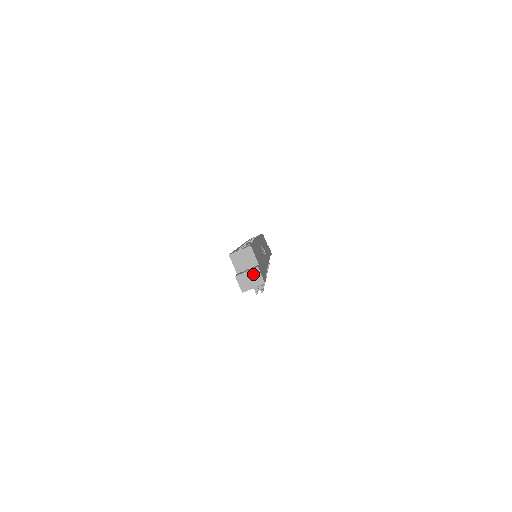
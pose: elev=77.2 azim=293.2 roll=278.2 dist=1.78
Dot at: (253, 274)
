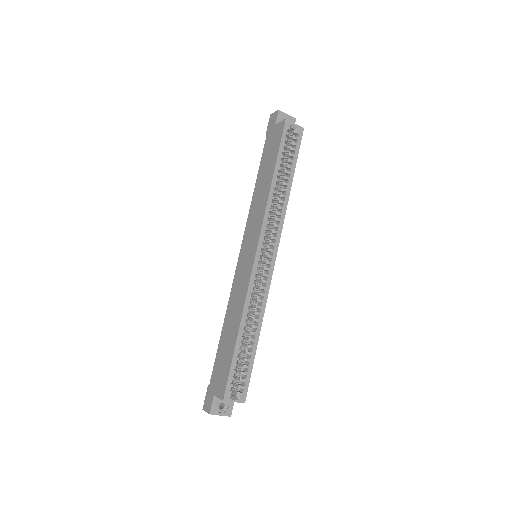
Dot at: (223, 415)
